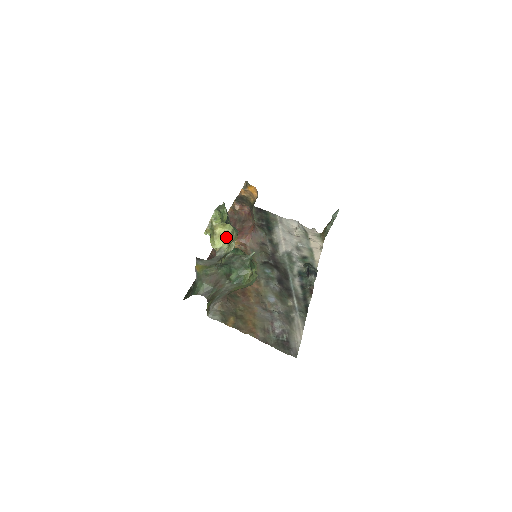
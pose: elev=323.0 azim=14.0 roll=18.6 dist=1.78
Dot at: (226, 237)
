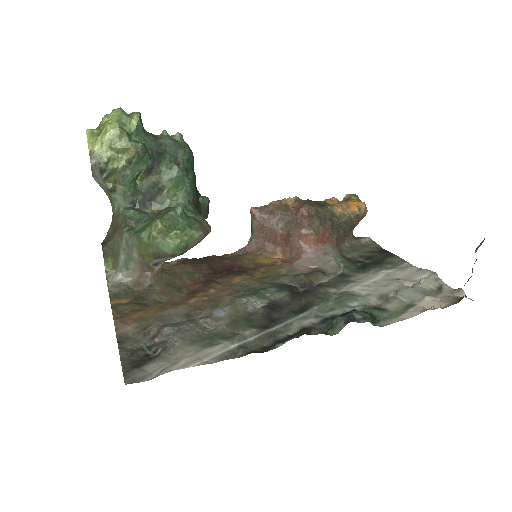
Dot at: (103, 137)
